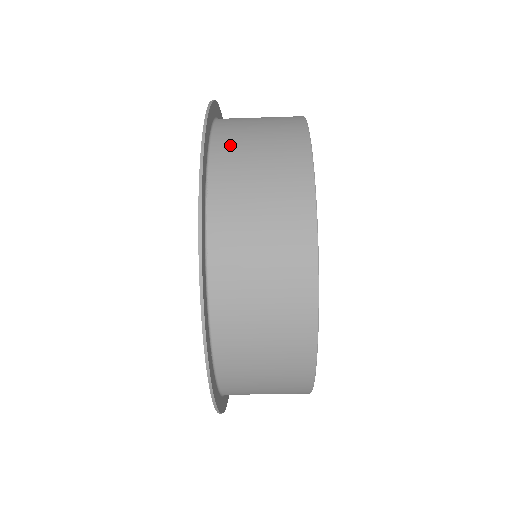
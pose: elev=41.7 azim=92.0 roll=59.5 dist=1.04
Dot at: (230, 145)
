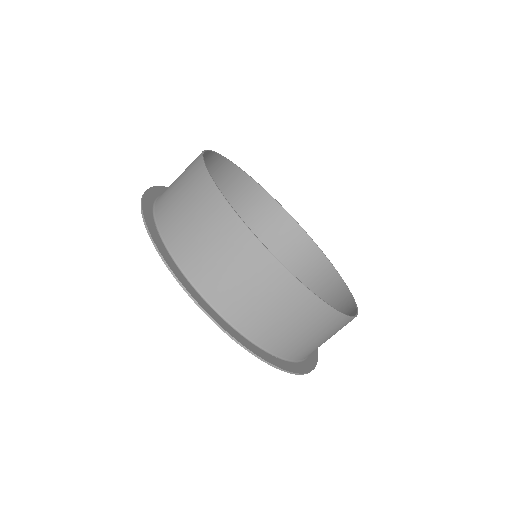
Dot at: occluded
